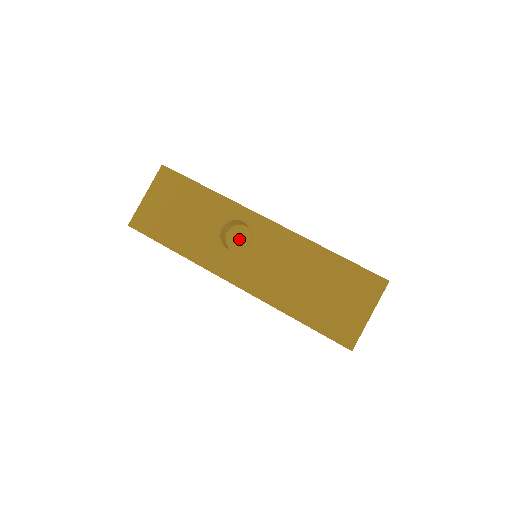
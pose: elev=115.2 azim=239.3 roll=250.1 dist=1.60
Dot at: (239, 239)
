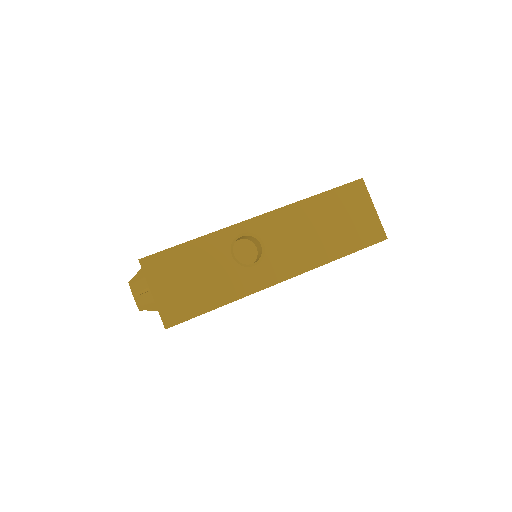
Dot at: (244, 253)
